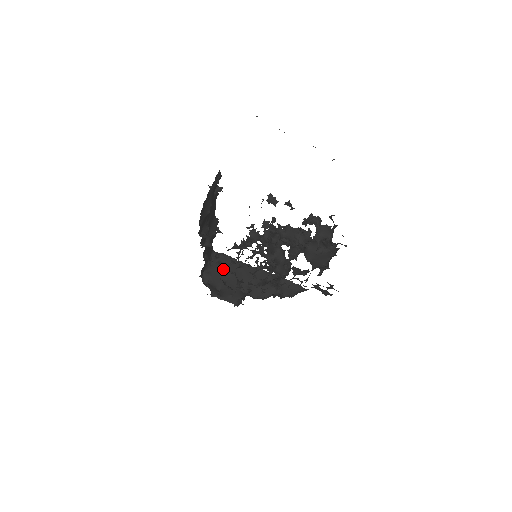
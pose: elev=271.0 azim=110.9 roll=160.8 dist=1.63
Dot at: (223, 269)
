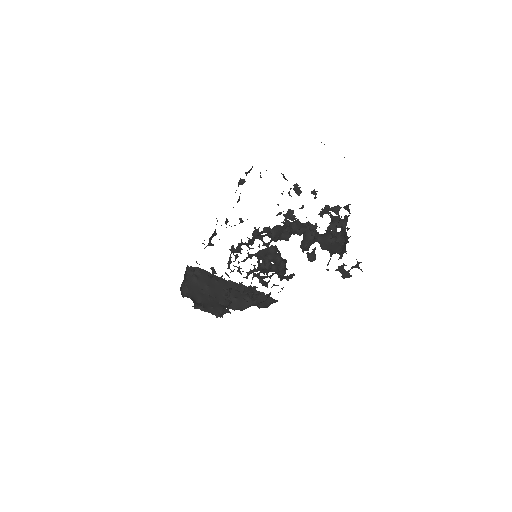
Dot at: (199, 282)
